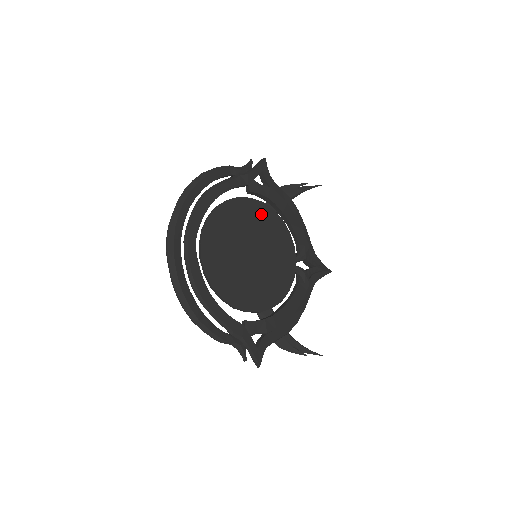
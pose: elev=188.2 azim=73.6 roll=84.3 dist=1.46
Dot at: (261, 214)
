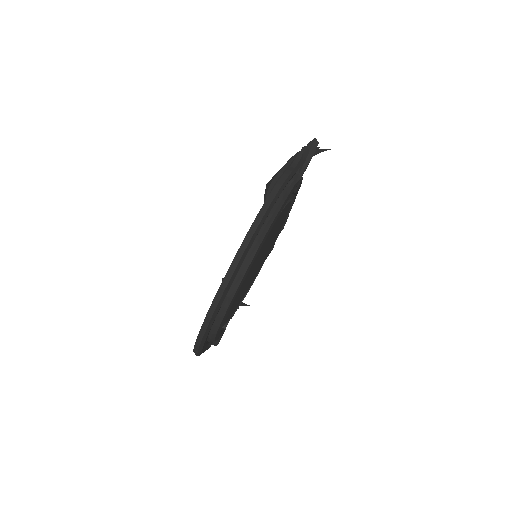
Dot at: (283, 215)
